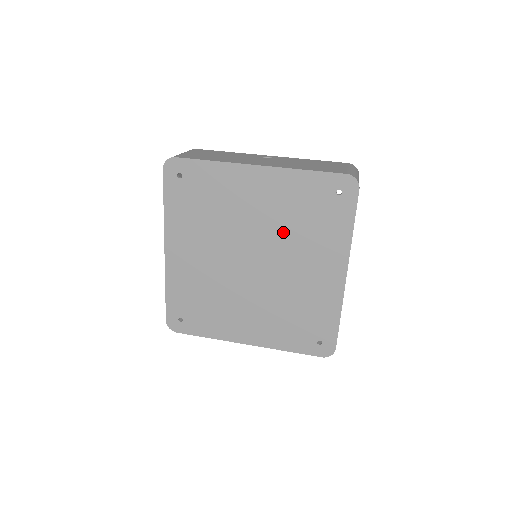
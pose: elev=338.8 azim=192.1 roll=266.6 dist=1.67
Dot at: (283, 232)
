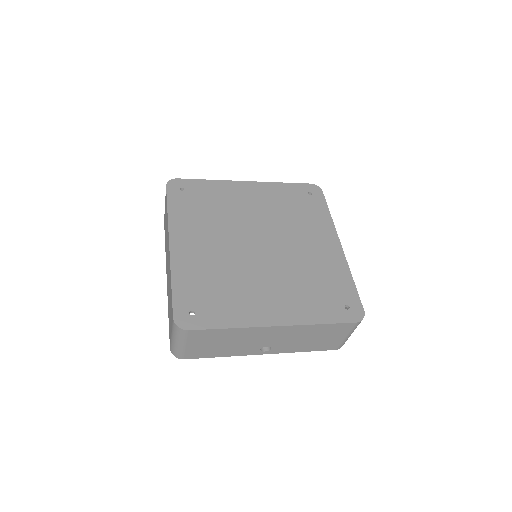
Dot at: (279, 220)
